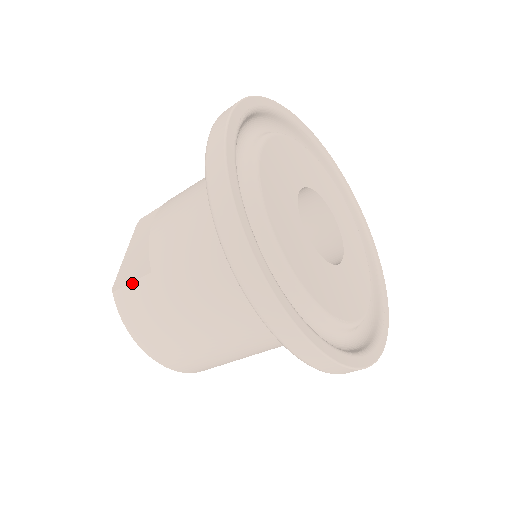
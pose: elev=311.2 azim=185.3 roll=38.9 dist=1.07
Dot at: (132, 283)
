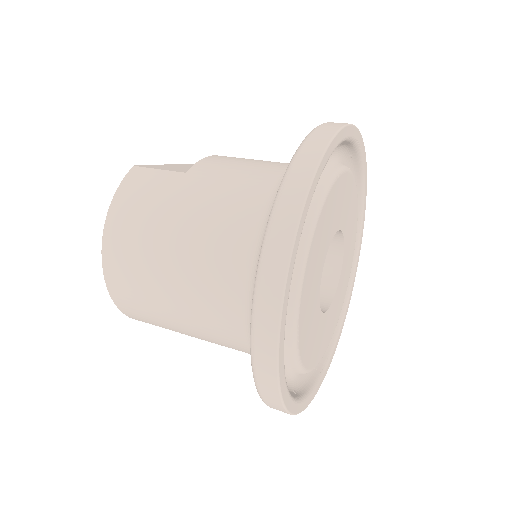
Dot at: (160, 170)
